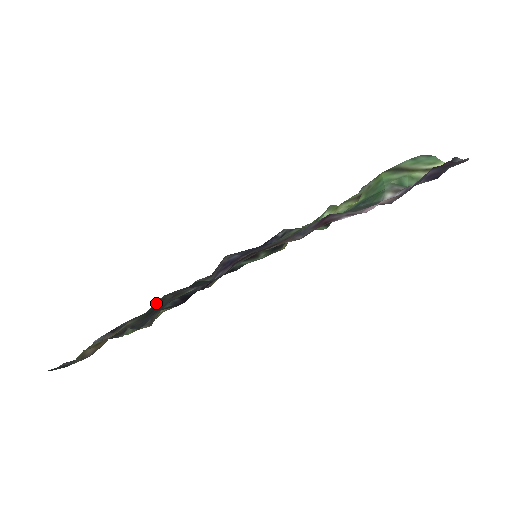
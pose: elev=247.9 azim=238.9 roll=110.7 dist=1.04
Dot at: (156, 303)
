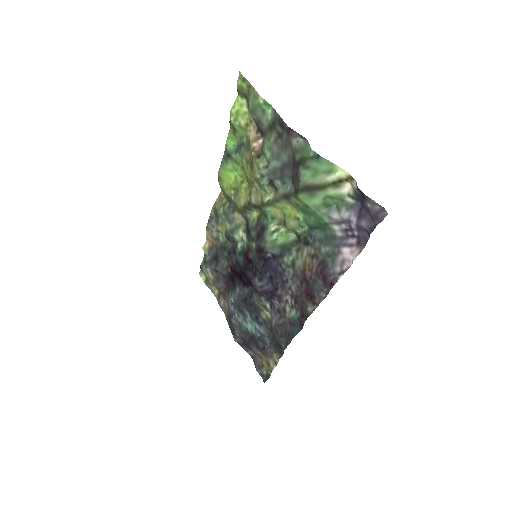
Dot at: occluded
